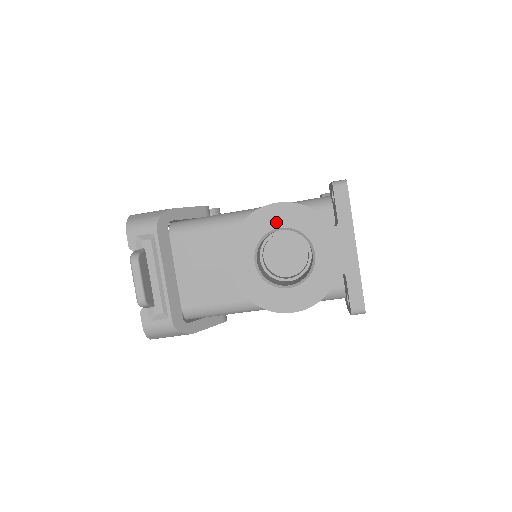
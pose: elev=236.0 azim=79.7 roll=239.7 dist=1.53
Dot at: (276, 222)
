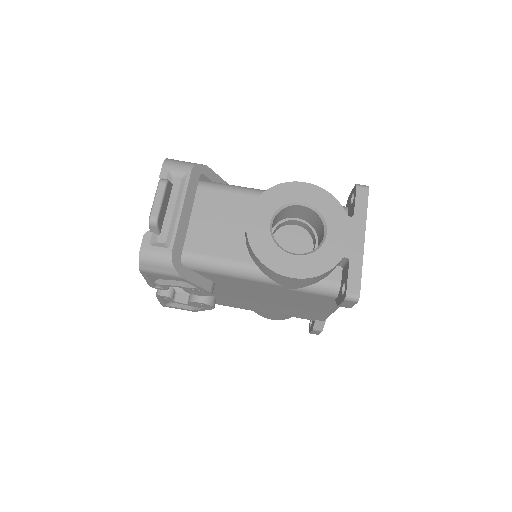
Dot at: (300, 197)
